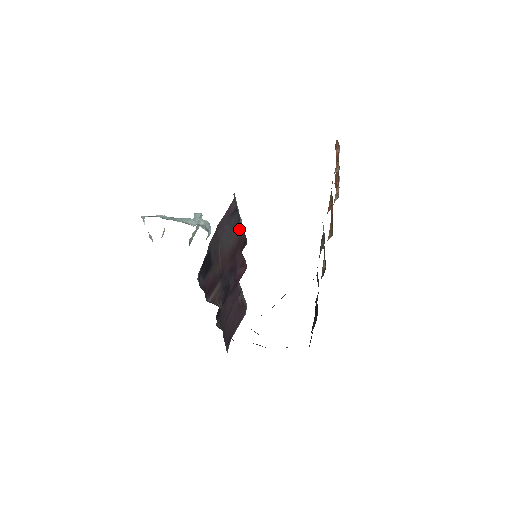
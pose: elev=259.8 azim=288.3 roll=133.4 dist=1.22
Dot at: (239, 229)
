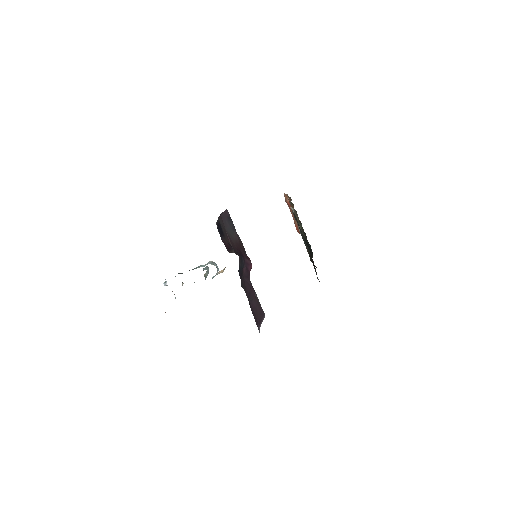
Dot at: (237, 235)
